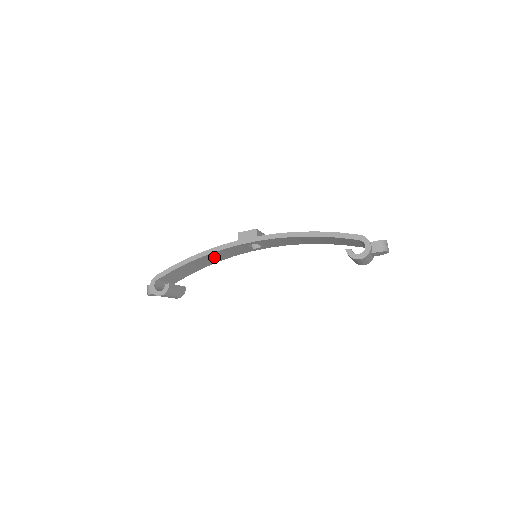
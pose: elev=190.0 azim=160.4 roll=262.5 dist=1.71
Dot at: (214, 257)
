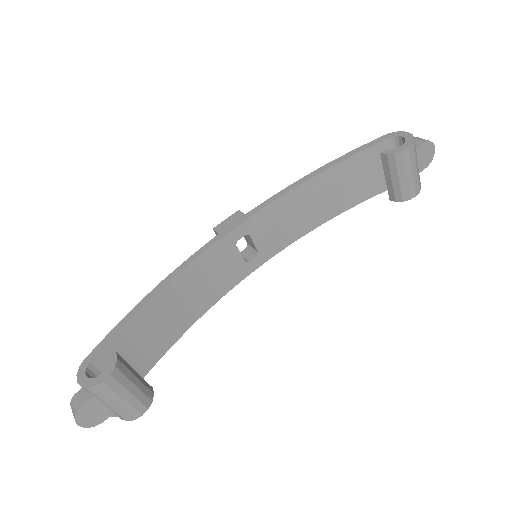
Dot at: (188, 295)
